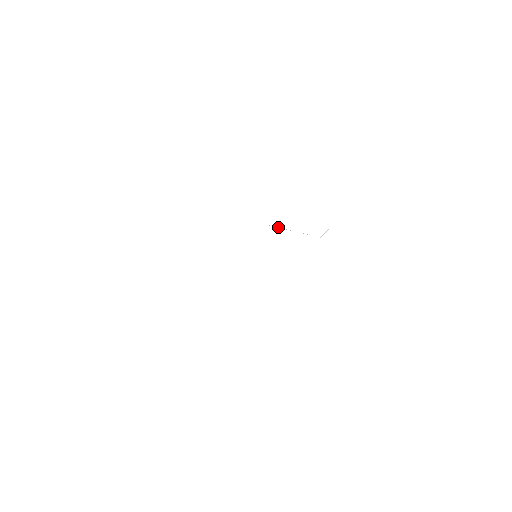
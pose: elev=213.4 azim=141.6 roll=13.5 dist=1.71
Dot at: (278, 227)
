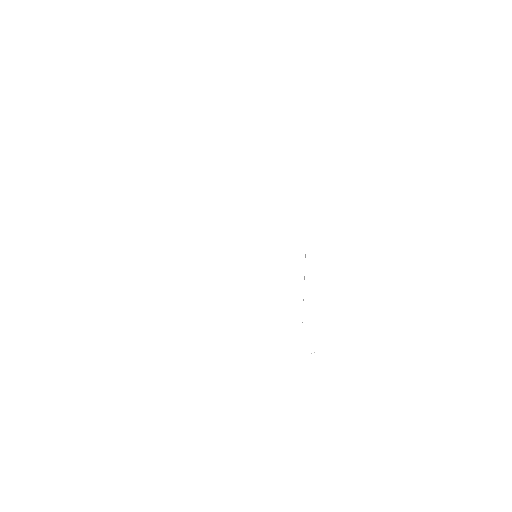
Dot at: occluded
